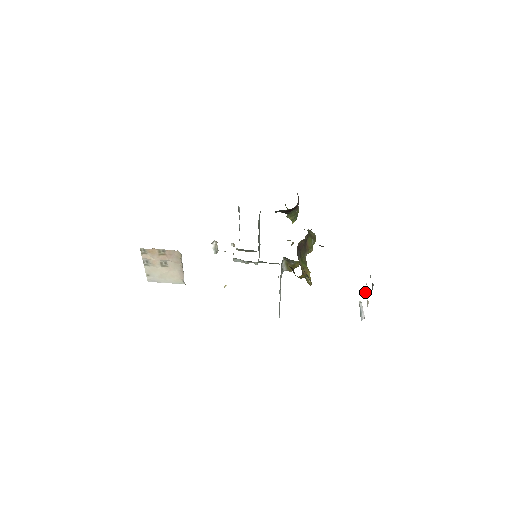
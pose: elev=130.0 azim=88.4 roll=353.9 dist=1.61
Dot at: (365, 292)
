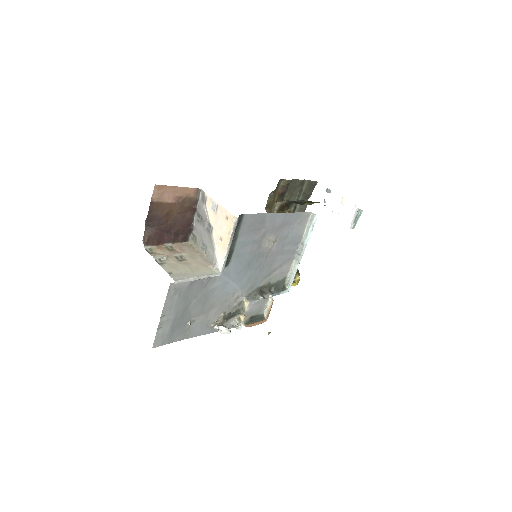
Dot at: occluded
